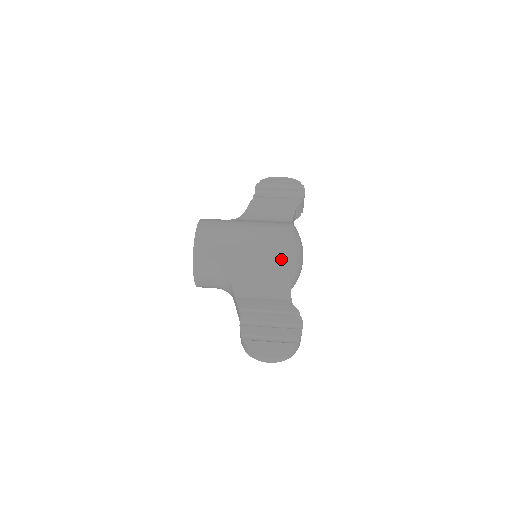
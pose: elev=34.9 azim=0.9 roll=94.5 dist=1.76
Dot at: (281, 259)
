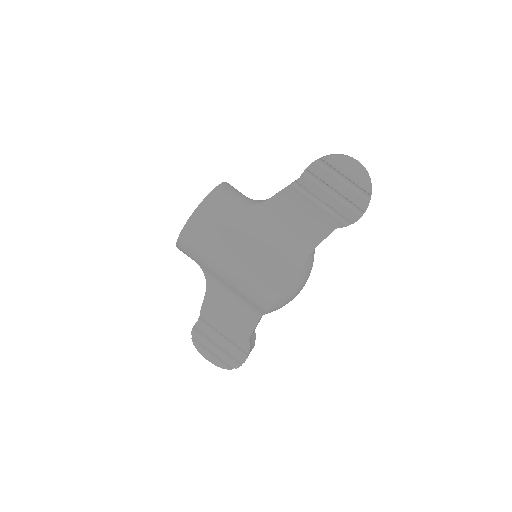
Dot at: (257, 305)
